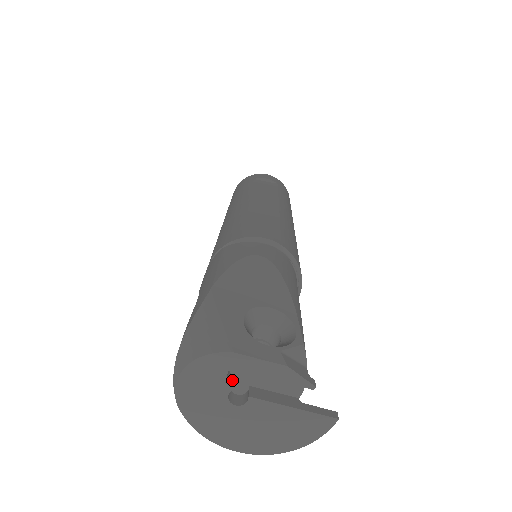
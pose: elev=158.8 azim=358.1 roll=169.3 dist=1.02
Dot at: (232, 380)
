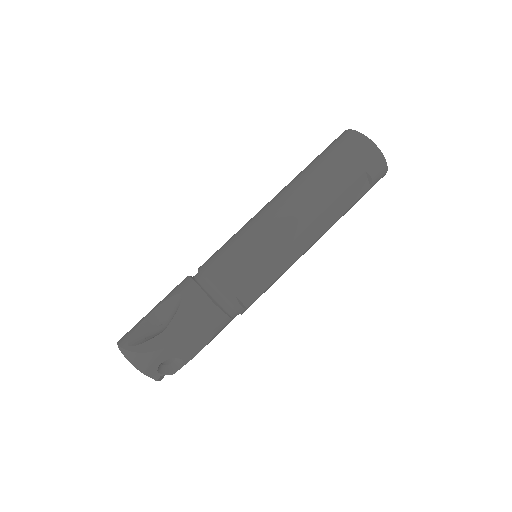
Dot at: occluded
